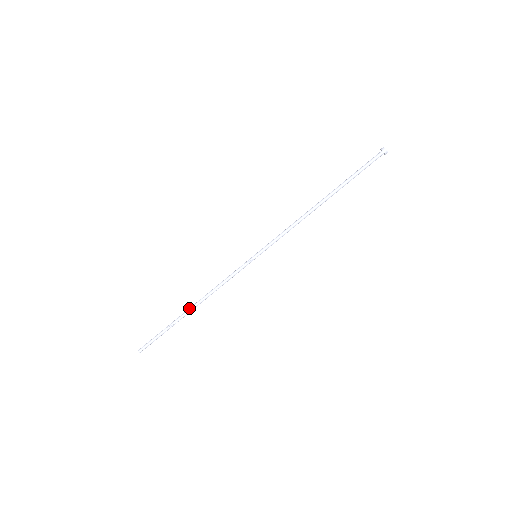
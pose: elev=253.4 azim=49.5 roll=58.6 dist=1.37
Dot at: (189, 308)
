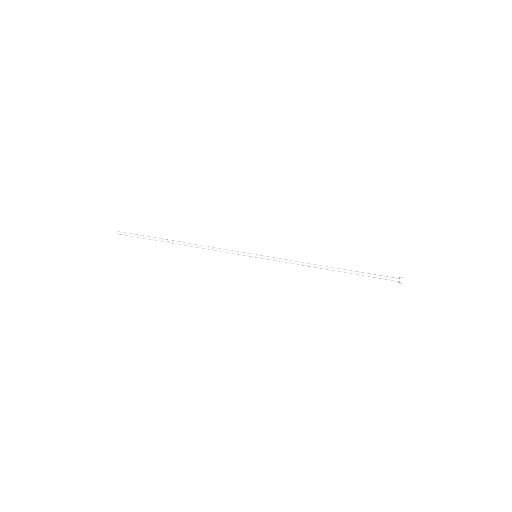
Dot at: (180, 243)
